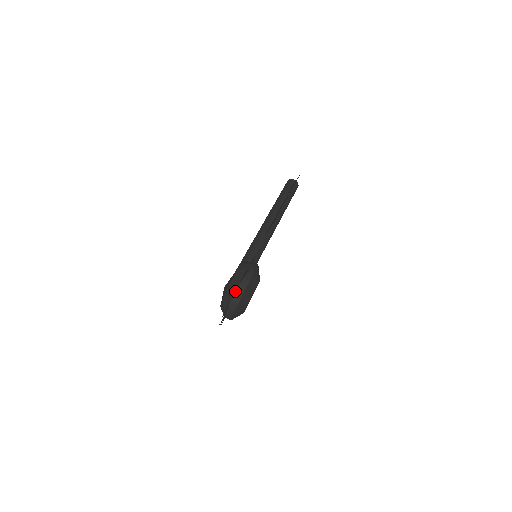
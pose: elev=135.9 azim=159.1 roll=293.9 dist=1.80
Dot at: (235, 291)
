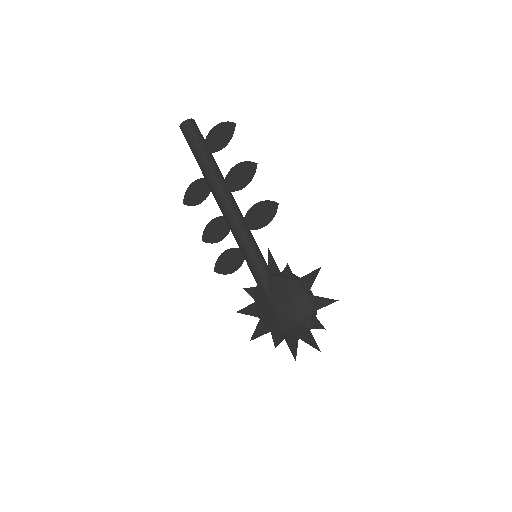
Dot at: (314, 321)
